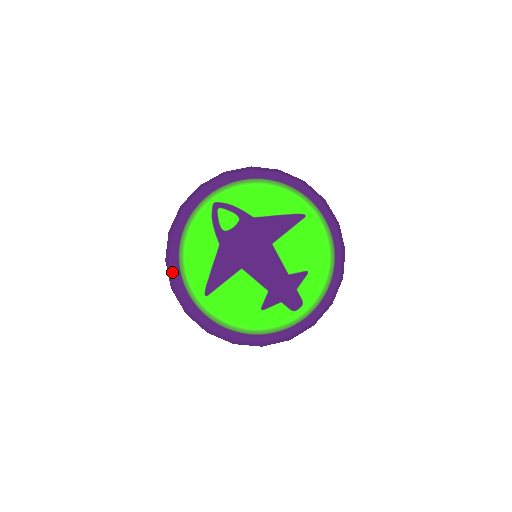
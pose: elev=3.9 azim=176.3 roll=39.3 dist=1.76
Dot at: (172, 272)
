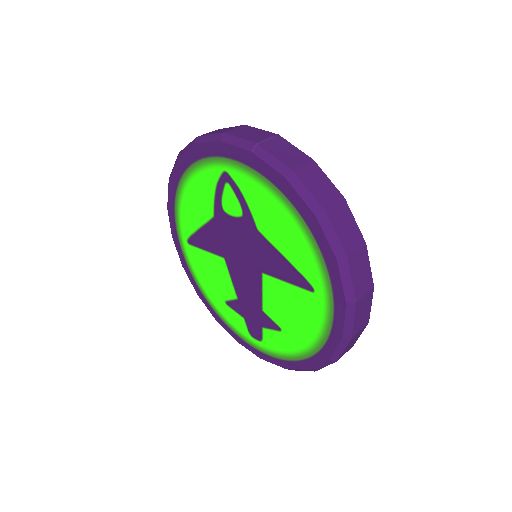
Dot at: (168, 195)
